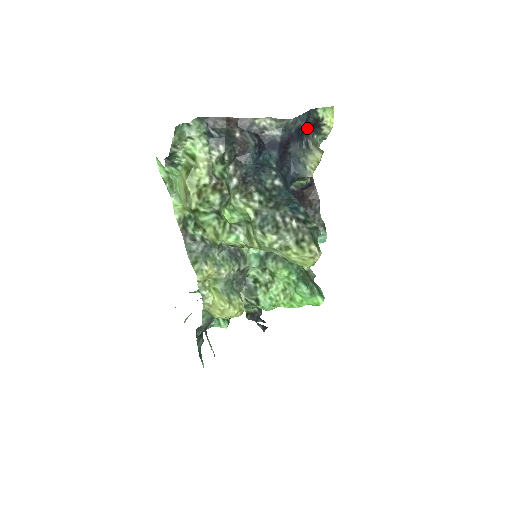
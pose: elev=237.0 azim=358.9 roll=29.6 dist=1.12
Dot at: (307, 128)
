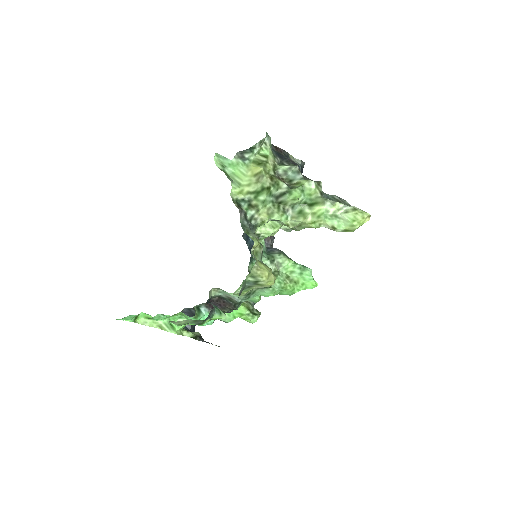
Dot at: occluded
